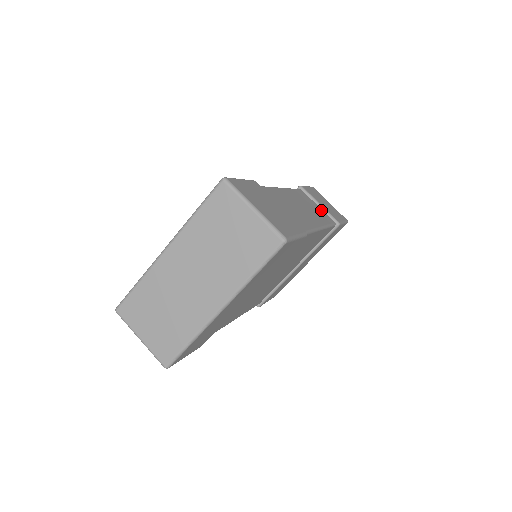
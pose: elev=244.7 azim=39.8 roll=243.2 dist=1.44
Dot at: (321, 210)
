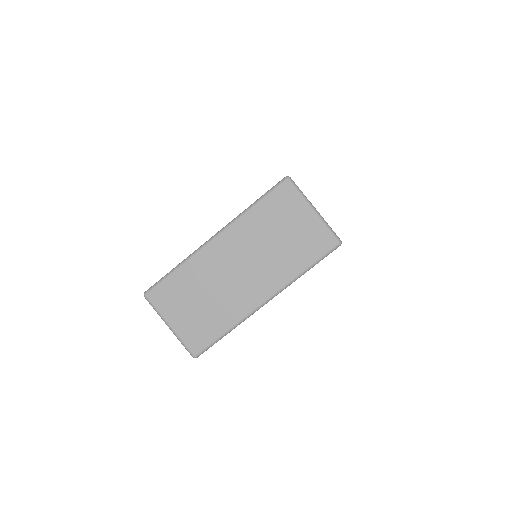
Dot at: occluded
